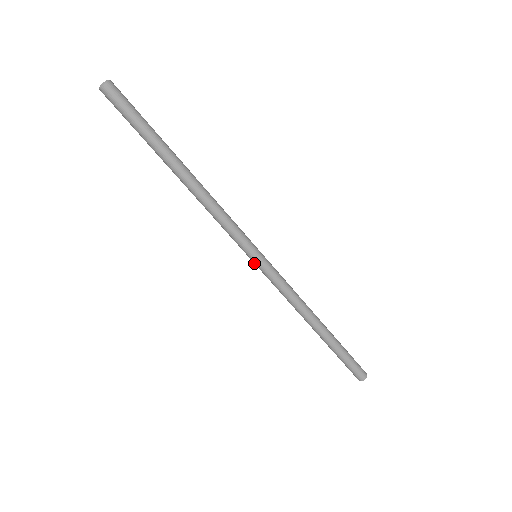
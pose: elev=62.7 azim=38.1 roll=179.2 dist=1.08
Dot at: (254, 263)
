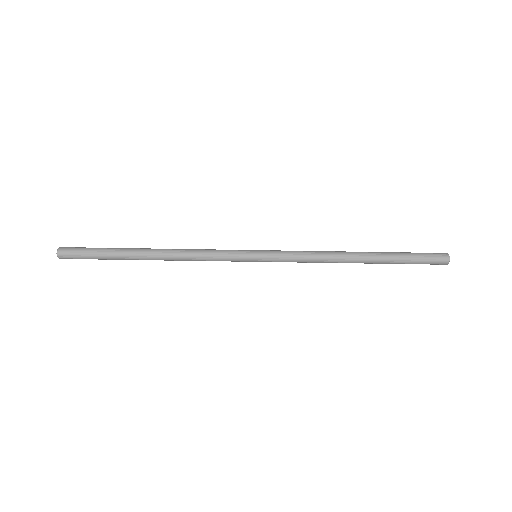
Dot at: occluded
